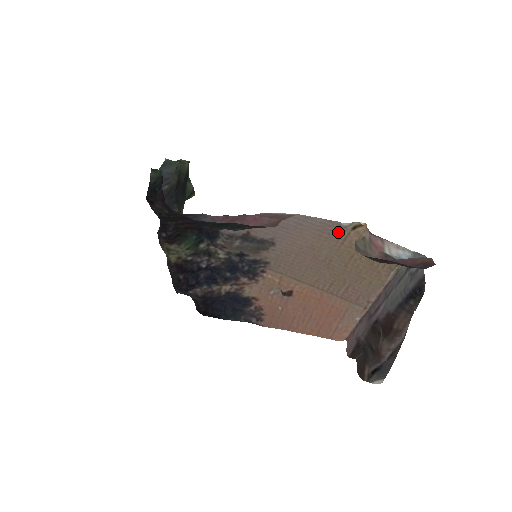
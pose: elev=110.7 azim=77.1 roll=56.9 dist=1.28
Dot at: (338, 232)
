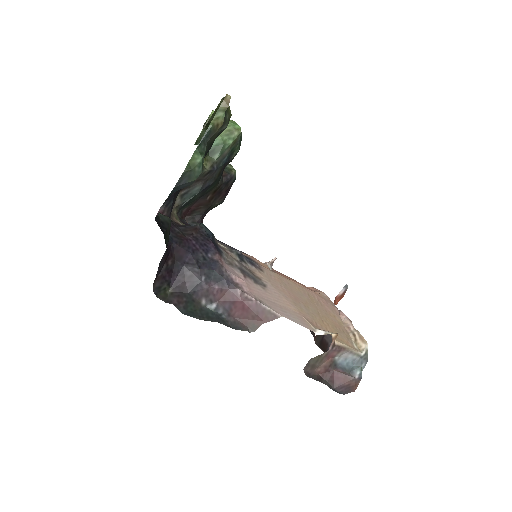
Dot at: (313, 325)
